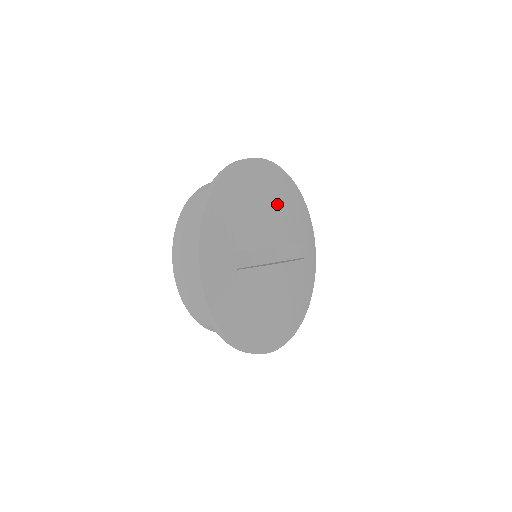
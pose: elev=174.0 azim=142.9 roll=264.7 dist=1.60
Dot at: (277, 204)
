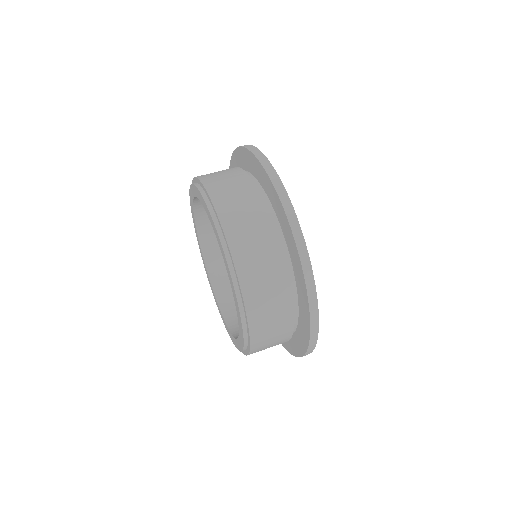
Dot at: occluded
